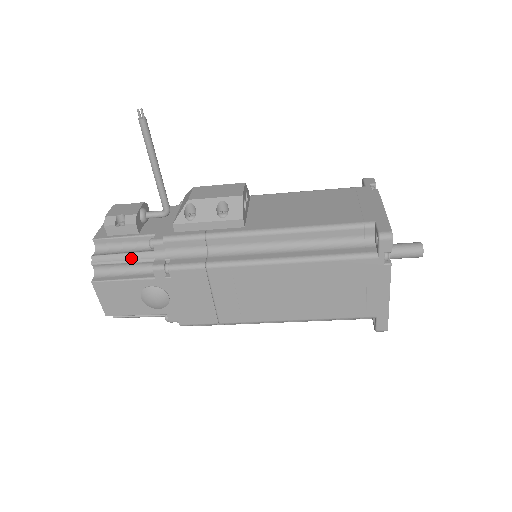
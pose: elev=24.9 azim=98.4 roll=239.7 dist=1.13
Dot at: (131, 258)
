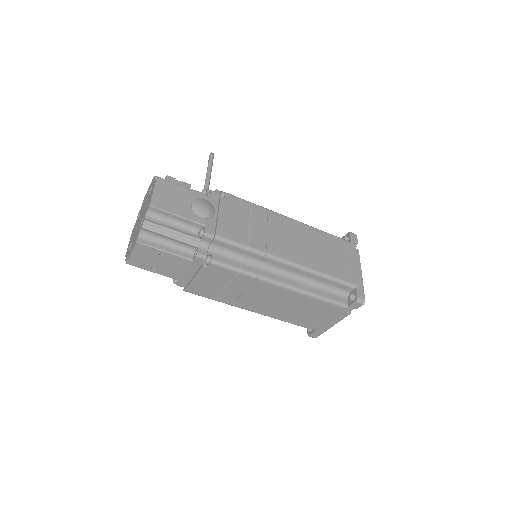
Dot at: occluded
